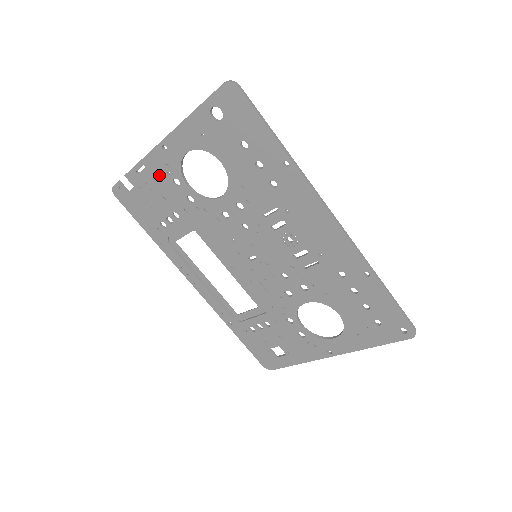
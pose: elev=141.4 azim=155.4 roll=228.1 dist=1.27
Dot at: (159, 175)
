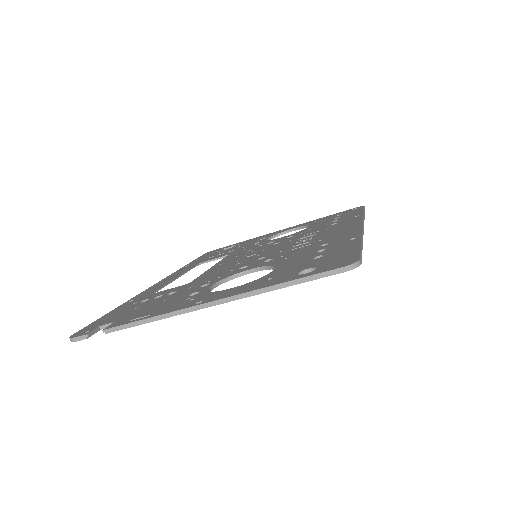
Dot at: occluded
